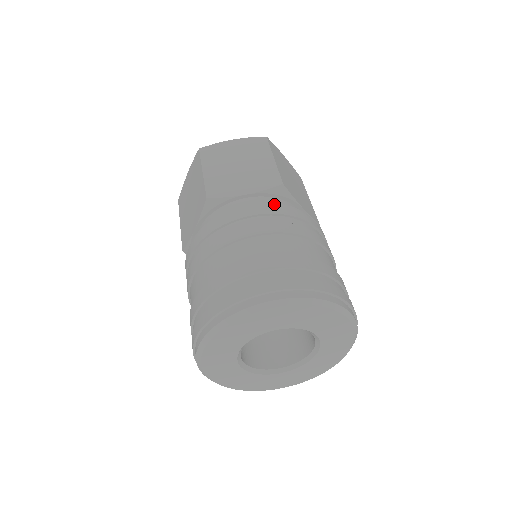
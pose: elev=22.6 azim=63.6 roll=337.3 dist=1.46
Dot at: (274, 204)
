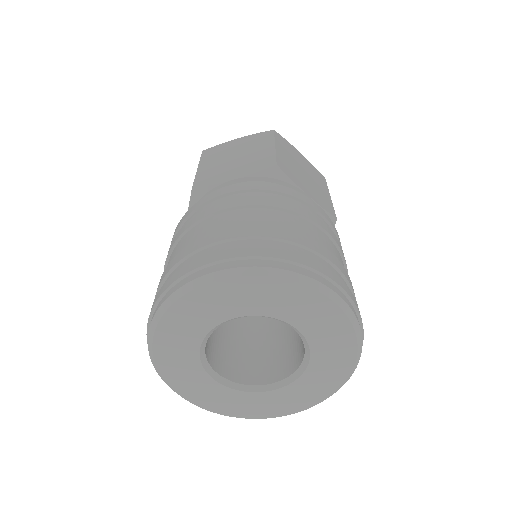
Dot at: (259, 182)
